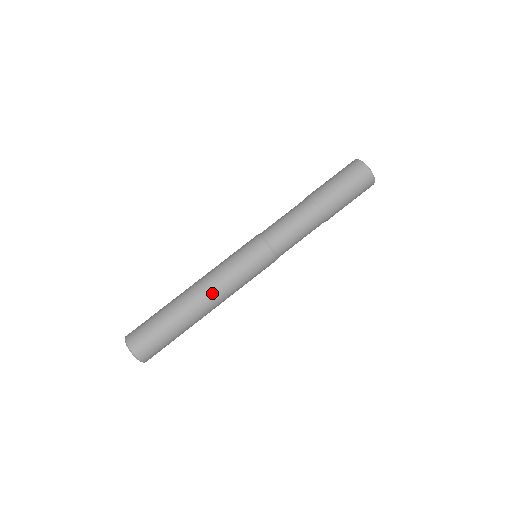
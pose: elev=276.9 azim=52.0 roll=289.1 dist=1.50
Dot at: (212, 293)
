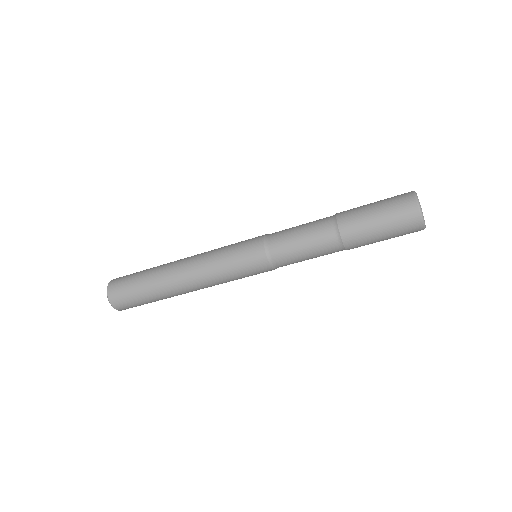
Dot at: occluded
